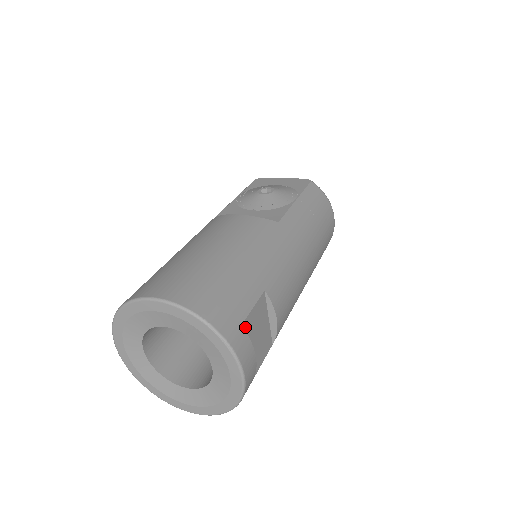
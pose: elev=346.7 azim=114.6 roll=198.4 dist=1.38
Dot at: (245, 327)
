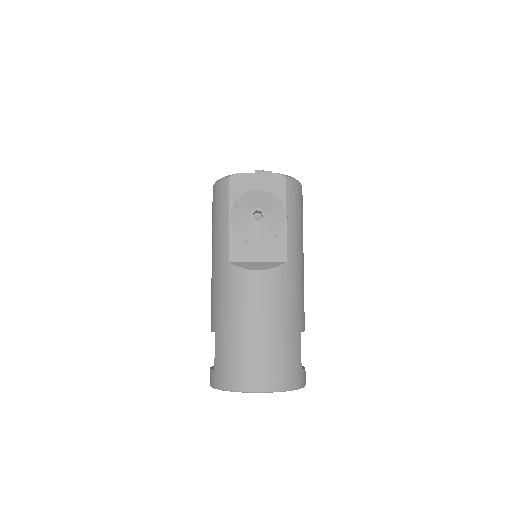
Dot at: (301, 365)
